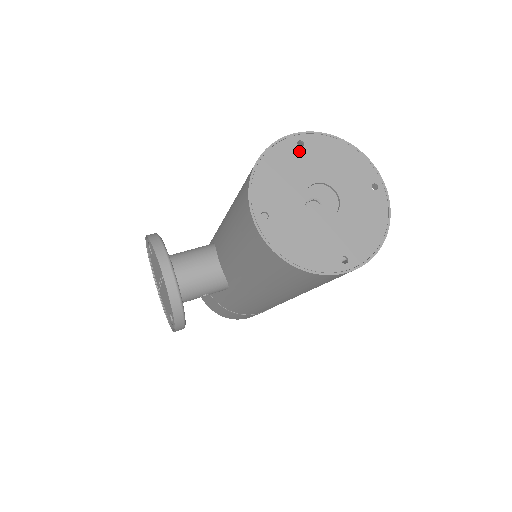
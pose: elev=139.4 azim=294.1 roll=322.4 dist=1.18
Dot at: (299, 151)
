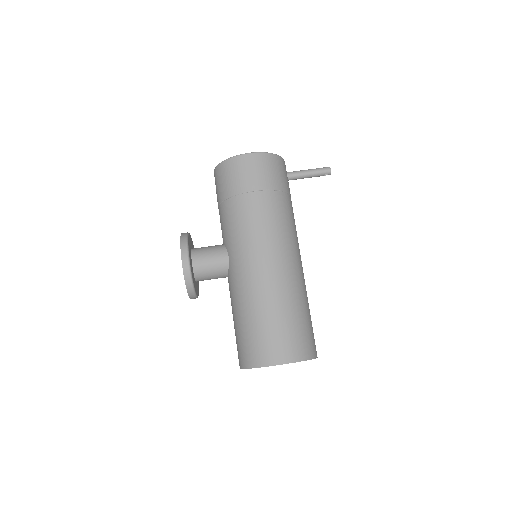
Dot at: occluded
